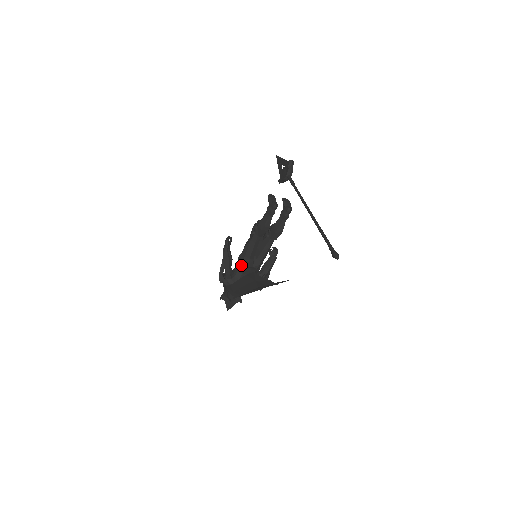
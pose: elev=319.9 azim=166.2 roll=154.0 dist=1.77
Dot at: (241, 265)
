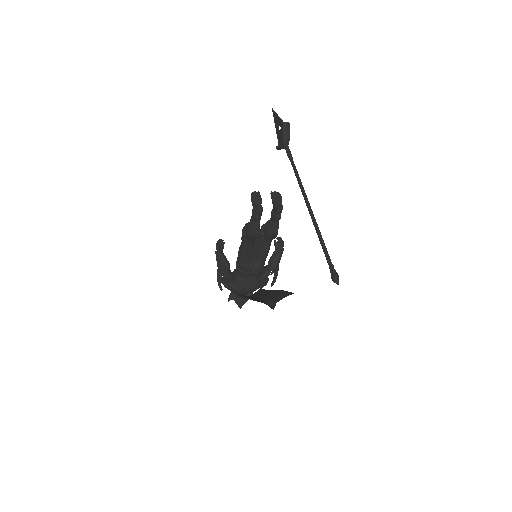
Dot at: (240, 270)
